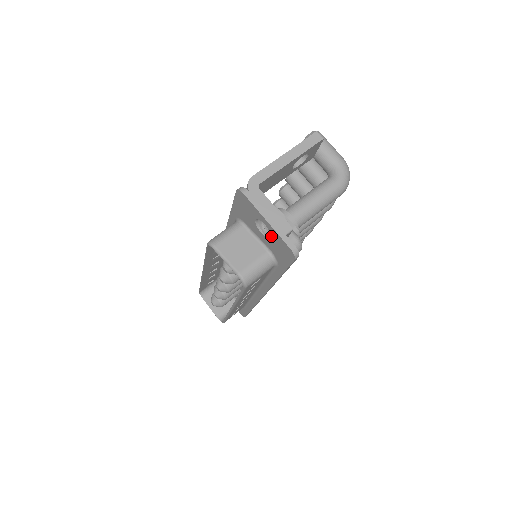
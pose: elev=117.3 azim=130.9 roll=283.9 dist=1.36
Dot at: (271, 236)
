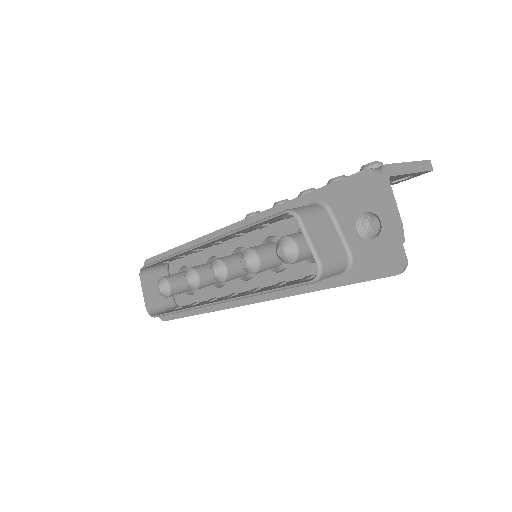
Dot at: (377, 238)
